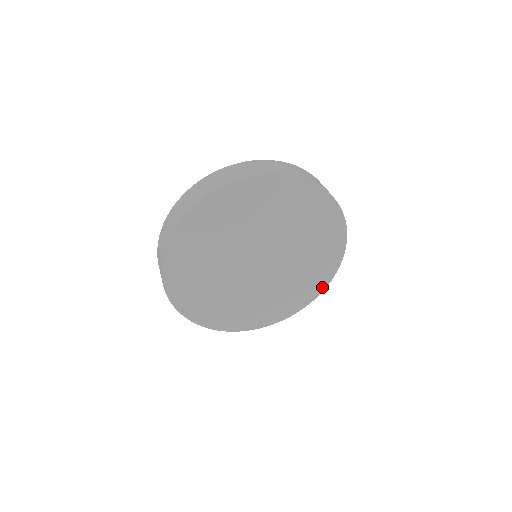
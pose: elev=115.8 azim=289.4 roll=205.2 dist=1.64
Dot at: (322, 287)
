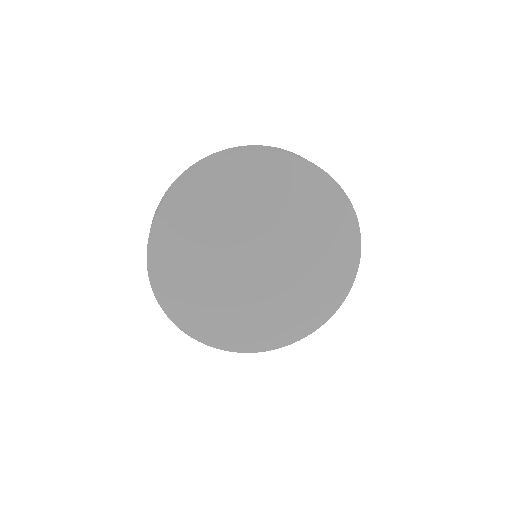
Dot at: (350, 276)
